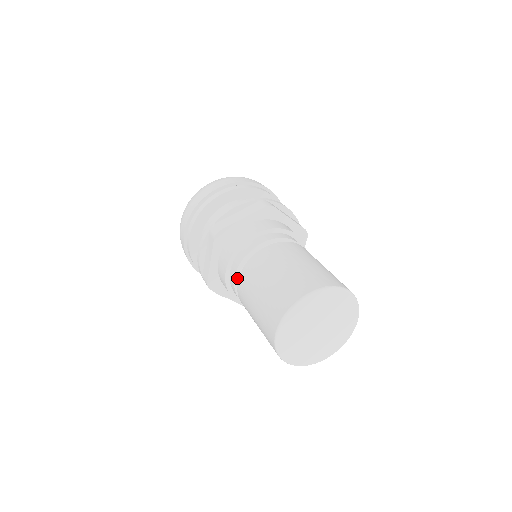
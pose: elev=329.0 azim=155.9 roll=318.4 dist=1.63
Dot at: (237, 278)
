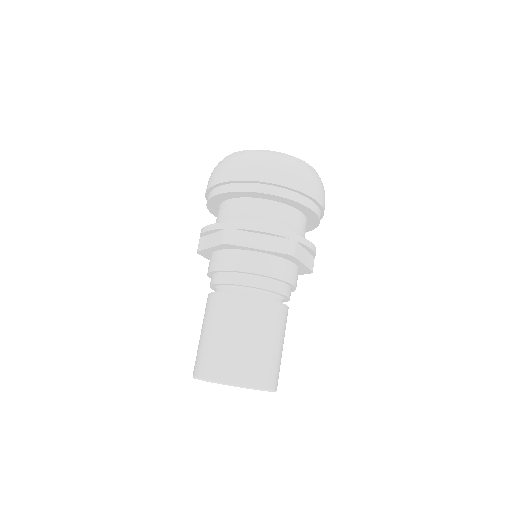
Dot at: (216, 285)
